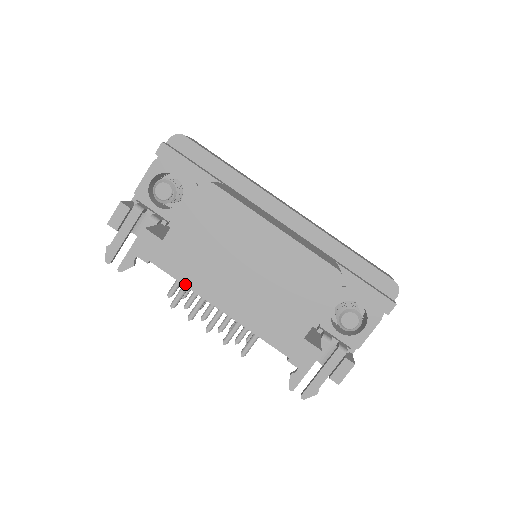
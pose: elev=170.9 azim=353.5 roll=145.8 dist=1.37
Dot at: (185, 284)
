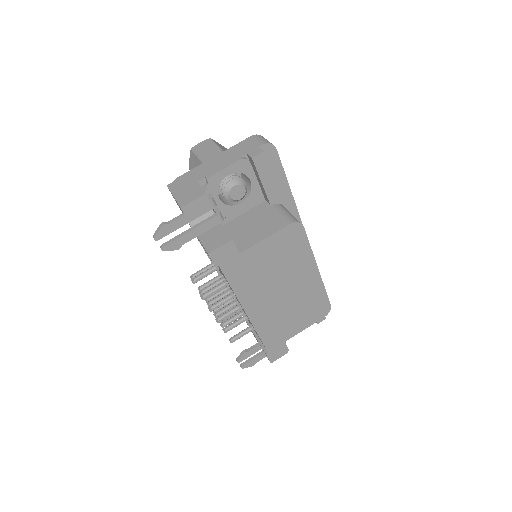
Dot at: (235, 291)
